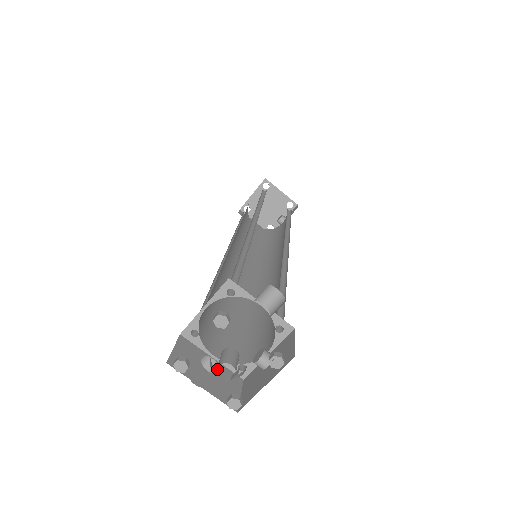
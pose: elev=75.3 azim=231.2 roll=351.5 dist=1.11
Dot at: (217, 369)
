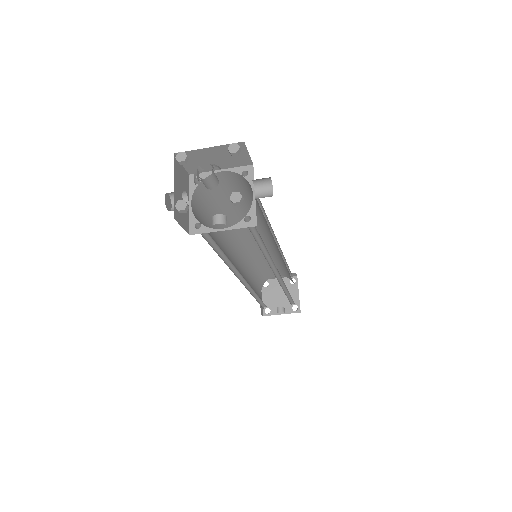
Dot at: (199, 172)
